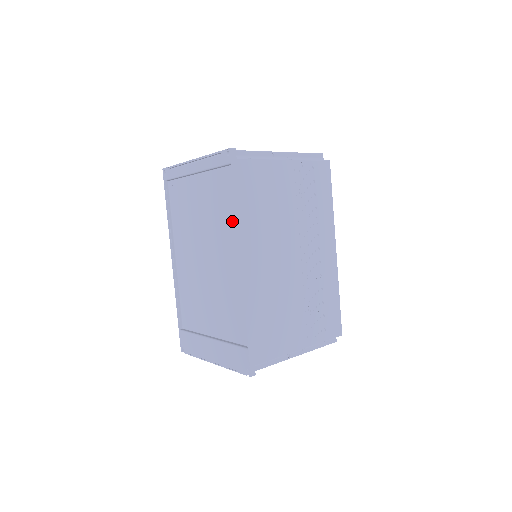
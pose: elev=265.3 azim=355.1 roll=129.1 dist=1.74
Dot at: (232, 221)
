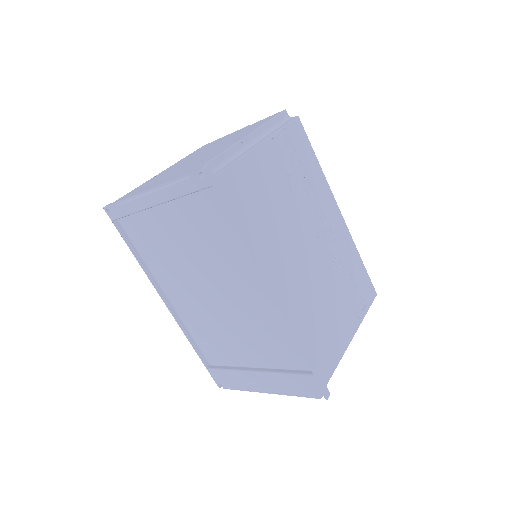
Dot at: (237, 250)
